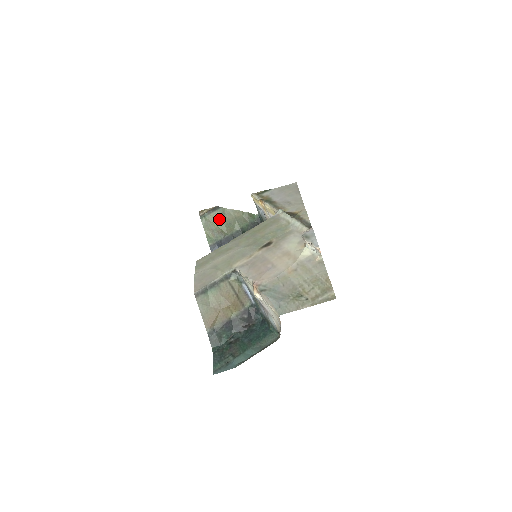
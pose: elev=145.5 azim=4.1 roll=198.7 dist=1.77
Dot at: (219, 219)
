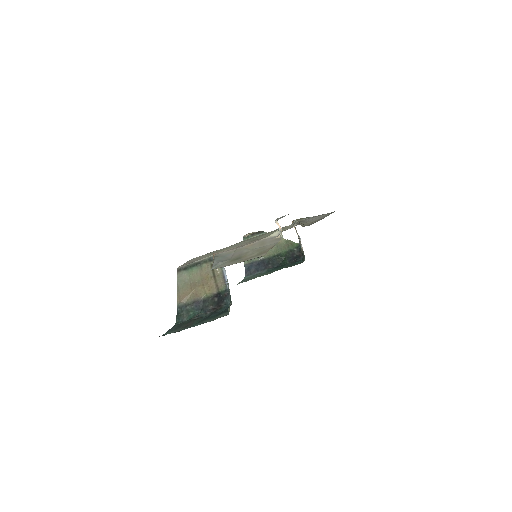
Dot at: occluded
